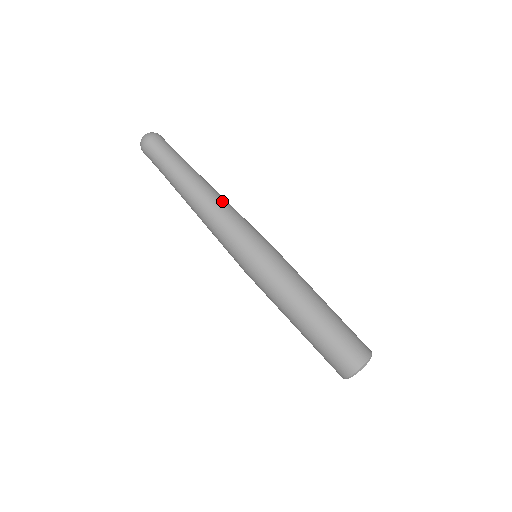
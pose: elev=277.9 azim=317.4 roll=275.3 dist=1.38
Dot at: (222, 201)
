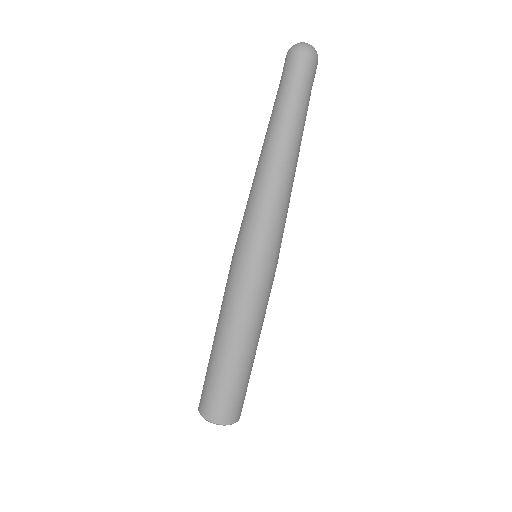
Dot at: occluded
